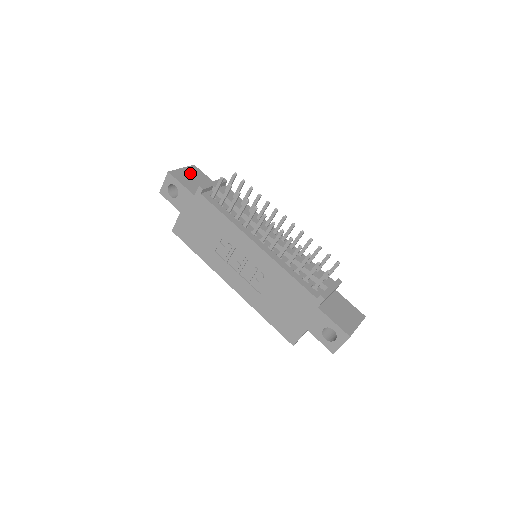
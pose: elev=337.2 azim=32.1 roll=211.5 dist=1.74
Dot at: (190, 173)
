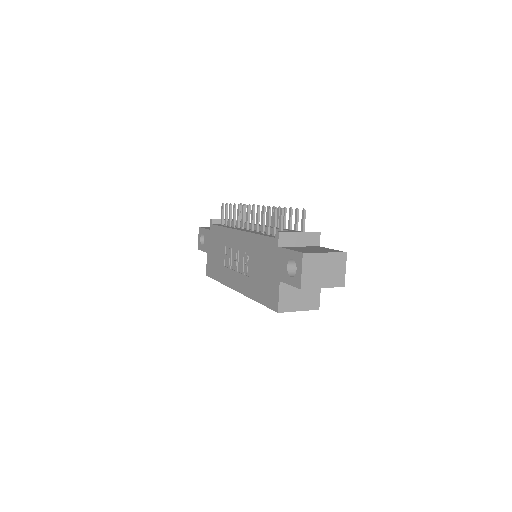
Dot at: occluded
